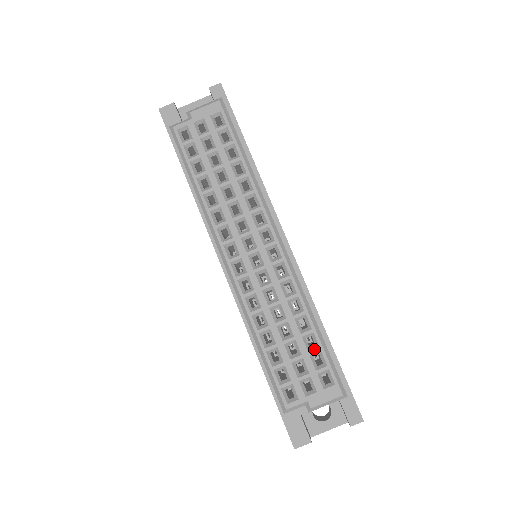
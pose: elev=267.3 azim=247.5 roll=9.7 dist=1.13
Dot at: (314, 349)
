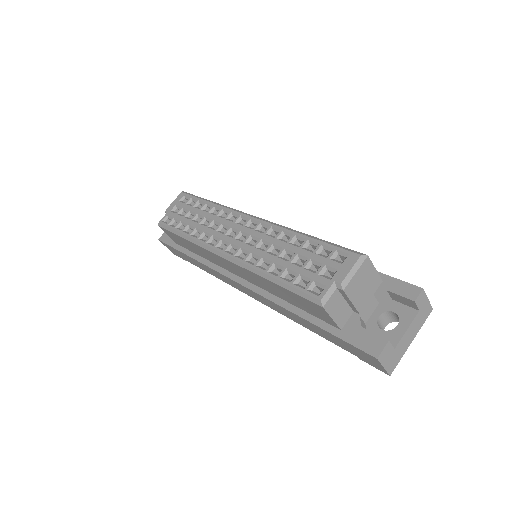
Dot at: (316, 247)
